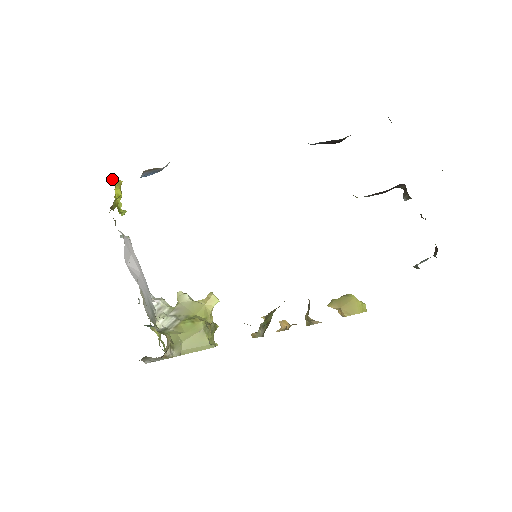
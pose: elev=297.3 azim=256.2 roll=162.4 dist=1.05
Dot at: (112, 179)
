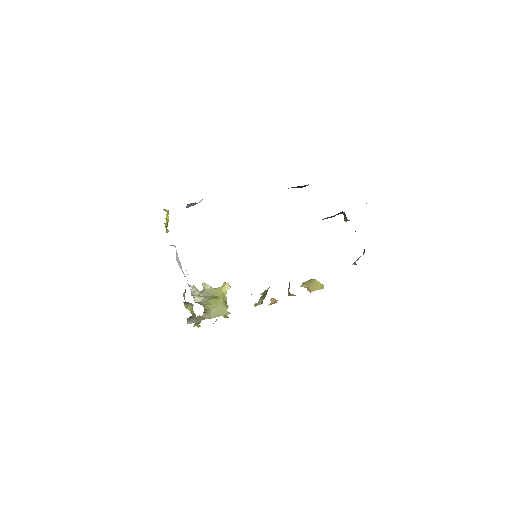
Dot at: (164, 209)
